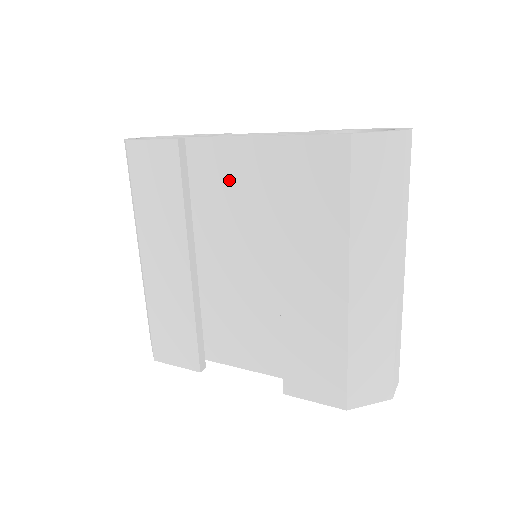
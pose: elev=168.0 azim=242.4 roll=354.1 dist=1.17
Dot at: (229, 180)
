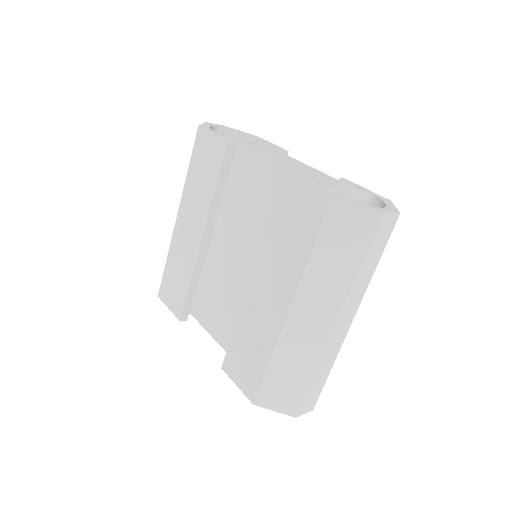
Dot at: (254, 189)
